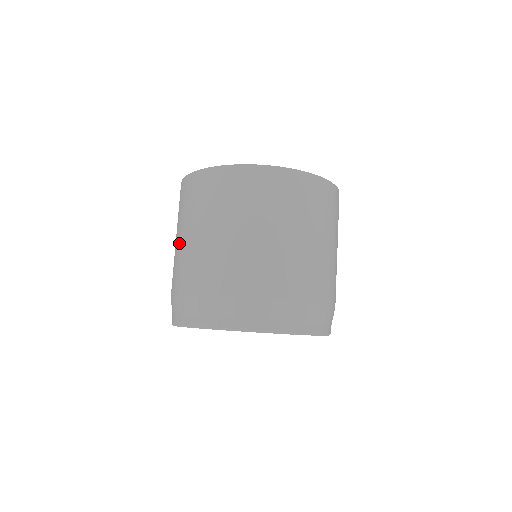
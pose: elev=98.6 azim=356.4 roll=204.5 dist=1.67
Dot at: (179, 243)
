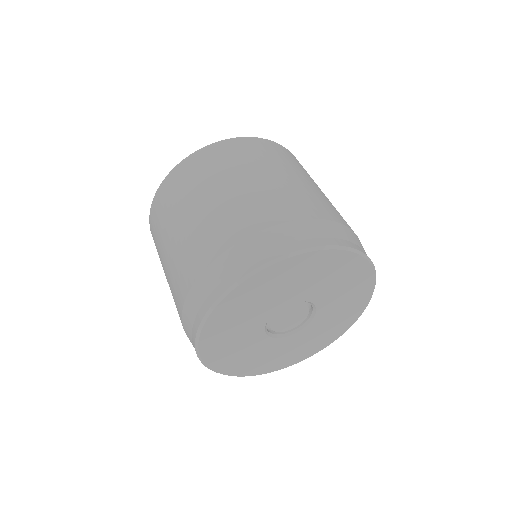
Dot at: (166, 266)
